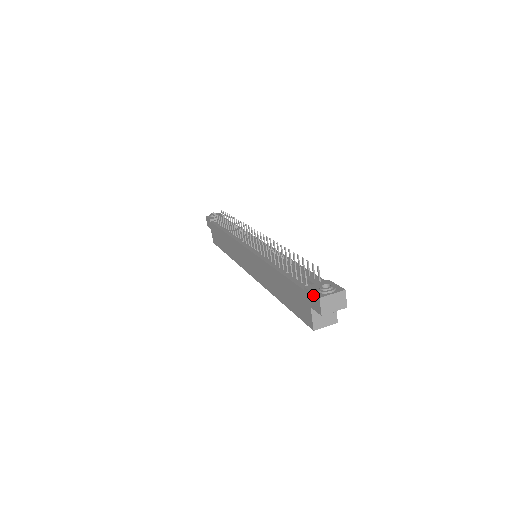
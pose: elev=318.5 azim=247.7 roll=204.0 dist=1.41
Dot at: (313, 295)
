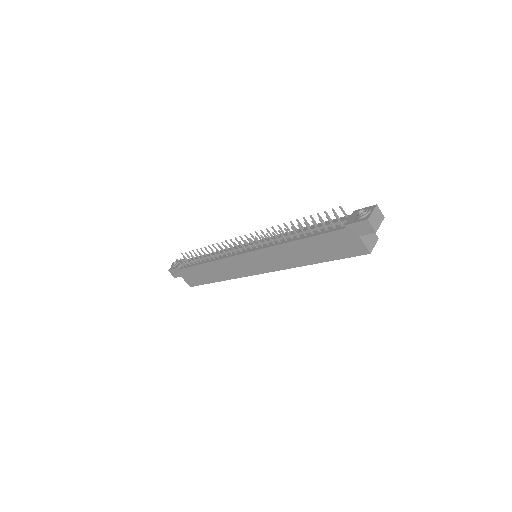
Dot at: (359, 223)
